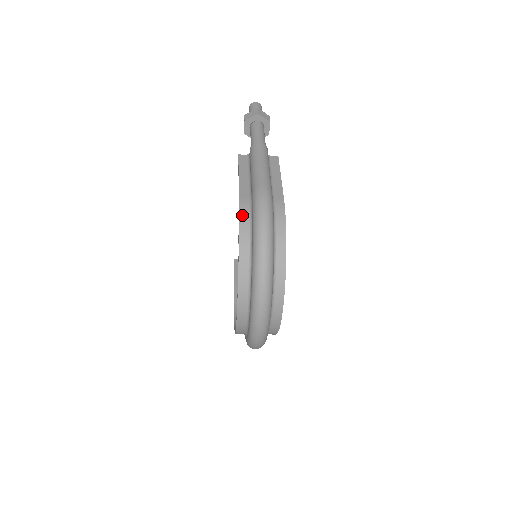
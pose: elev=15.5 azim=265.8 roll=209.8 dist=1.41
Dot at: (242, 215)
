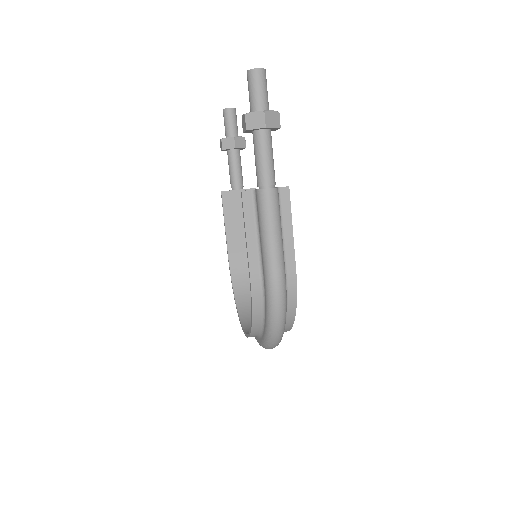
Dot at: (255, 299)
